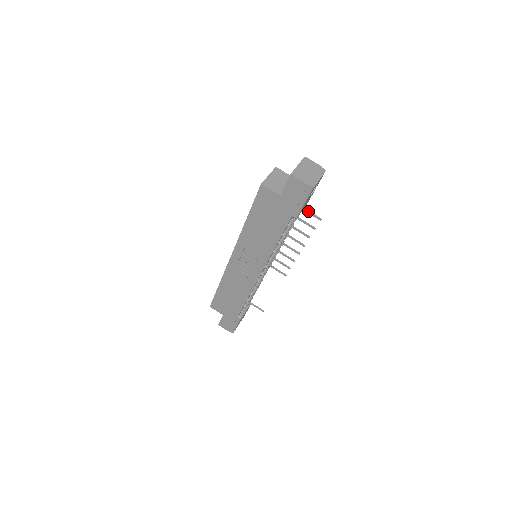
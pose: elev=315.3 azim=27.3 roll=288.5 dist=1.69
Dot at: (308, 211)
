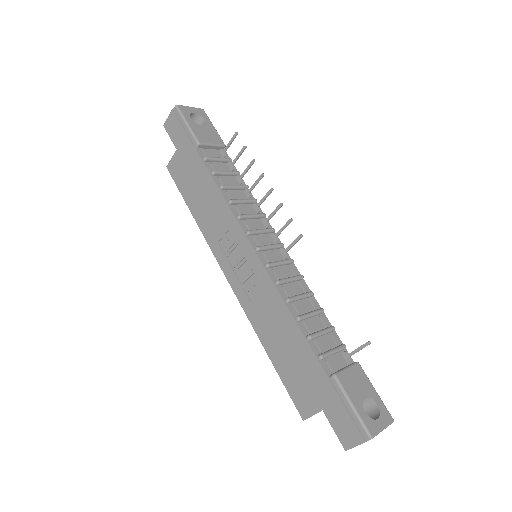
Dot at: (226, 146)
